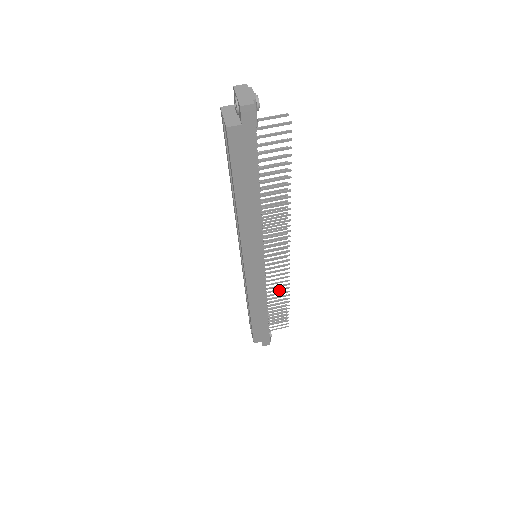
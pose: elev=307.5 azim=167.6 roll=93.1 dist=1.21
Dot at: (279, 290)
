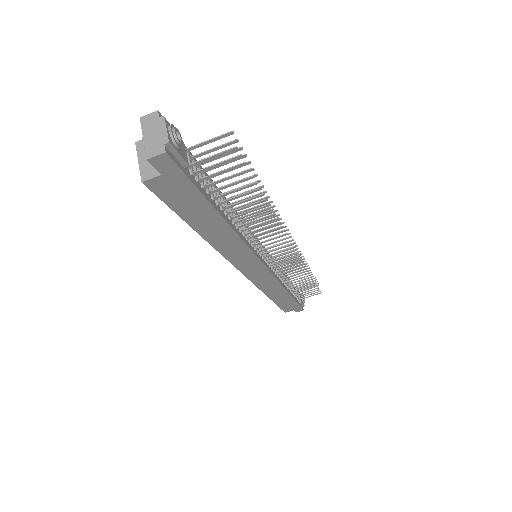
Dot at: (297, 274)
